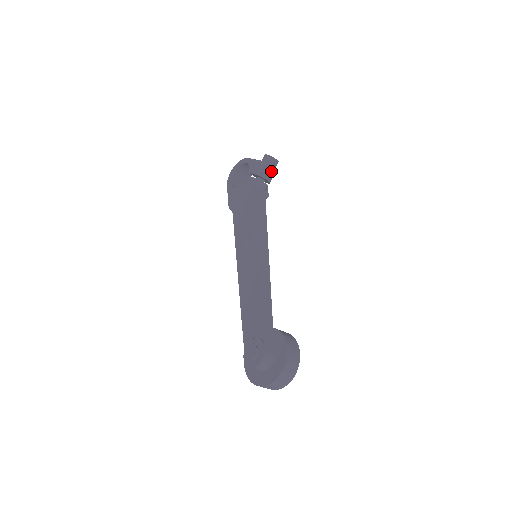
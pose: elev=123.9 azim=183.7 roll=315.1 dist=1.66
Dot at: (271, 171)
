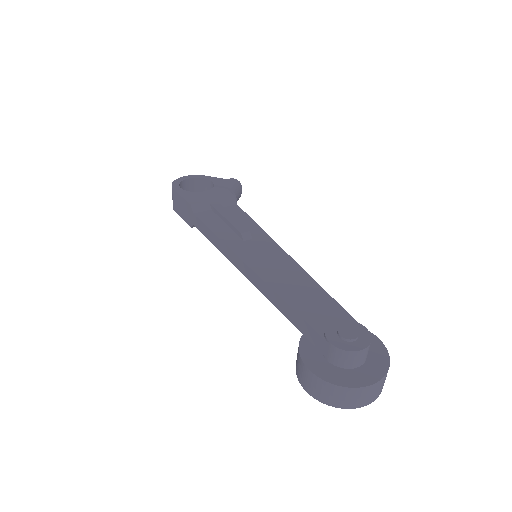
Dot at: (240, 194)
